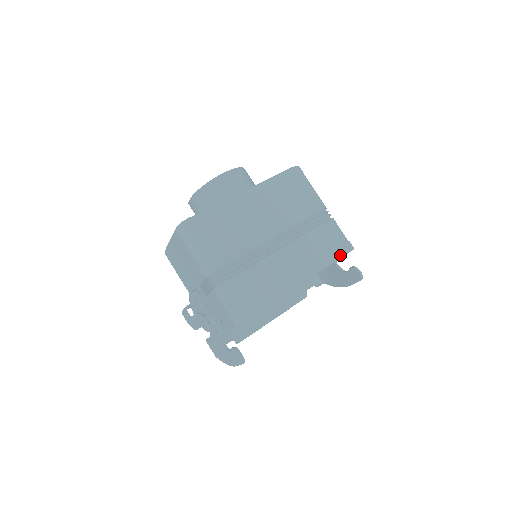
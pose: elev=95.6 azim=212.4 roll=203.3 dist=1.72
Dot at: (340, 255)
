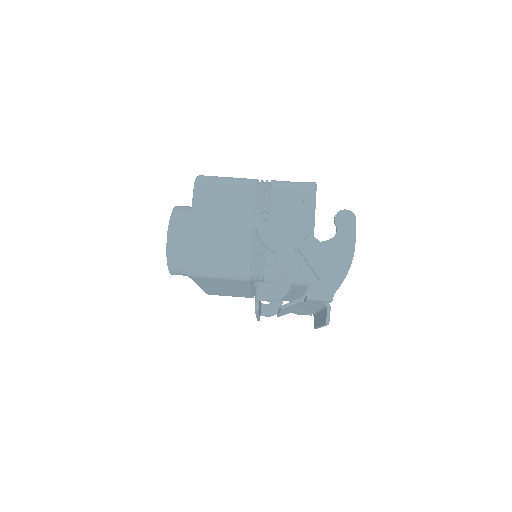
Dot at: occluded
